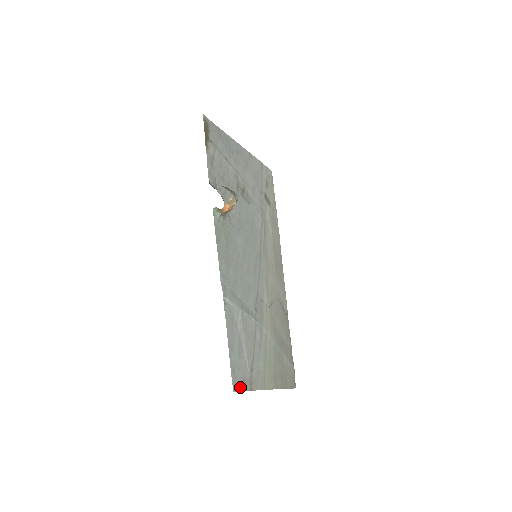
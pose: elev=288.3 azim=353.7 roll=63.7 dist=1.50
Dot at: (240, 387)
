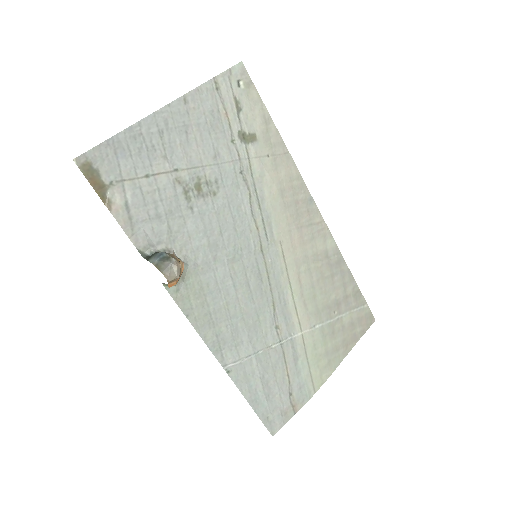
Dot at: (280, 424)
